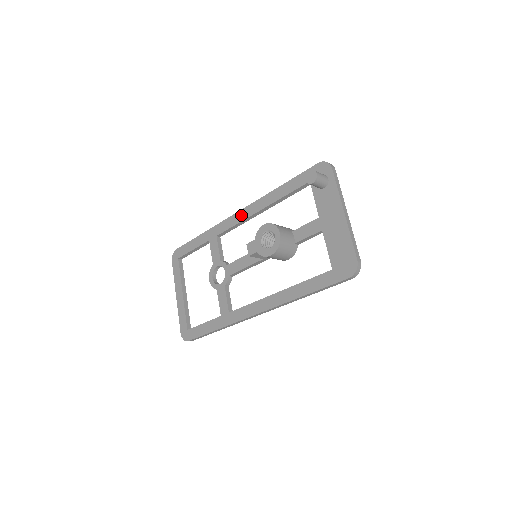
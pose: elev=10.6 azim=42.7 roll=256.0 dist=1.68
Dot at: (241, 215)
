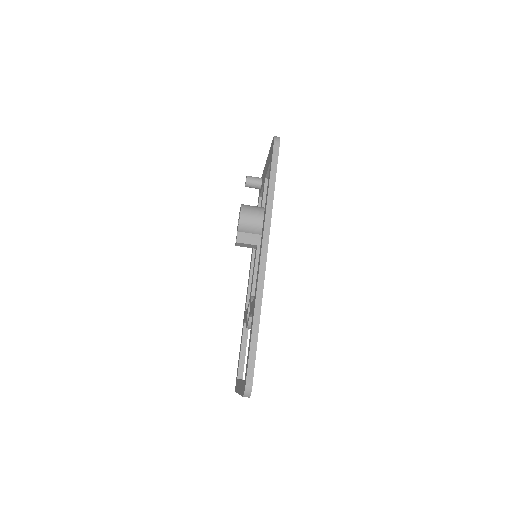
Dot at: (249, 275)
